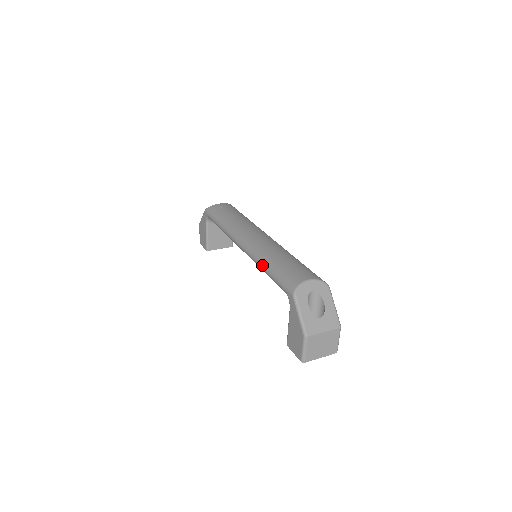
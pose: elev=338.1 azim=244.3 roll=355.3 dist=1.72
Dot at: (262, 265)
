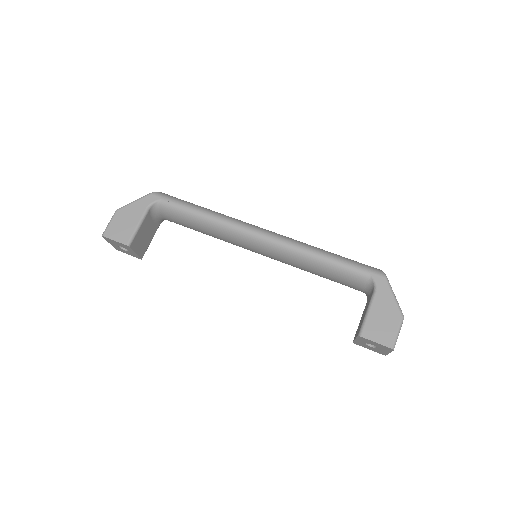
Dot at: (317, 251)
